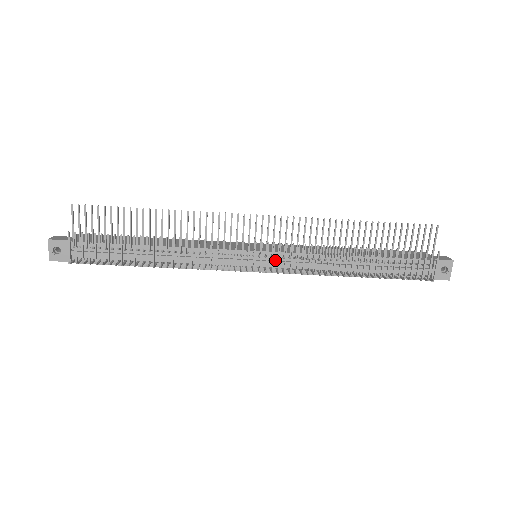
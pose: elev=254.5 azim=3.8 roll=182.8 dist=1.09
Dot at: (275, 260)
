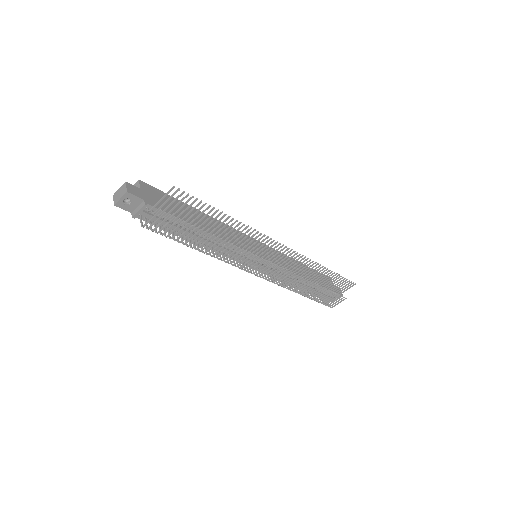
Dot at: occluded
